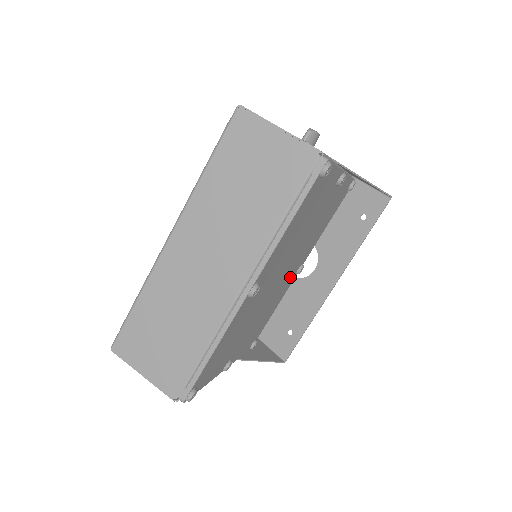
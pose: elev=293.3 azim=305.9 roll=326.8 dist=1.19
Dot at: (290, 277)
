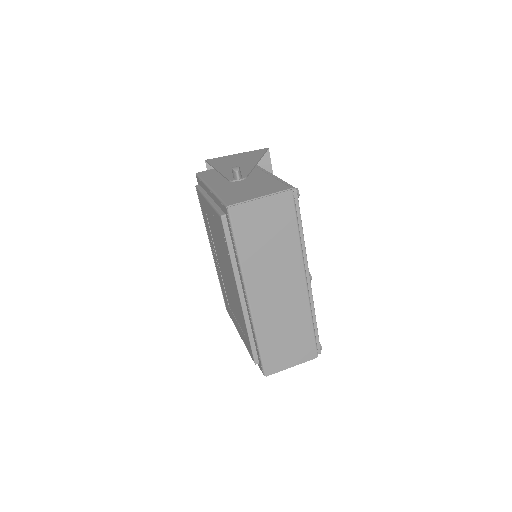
Dot at: occluded
